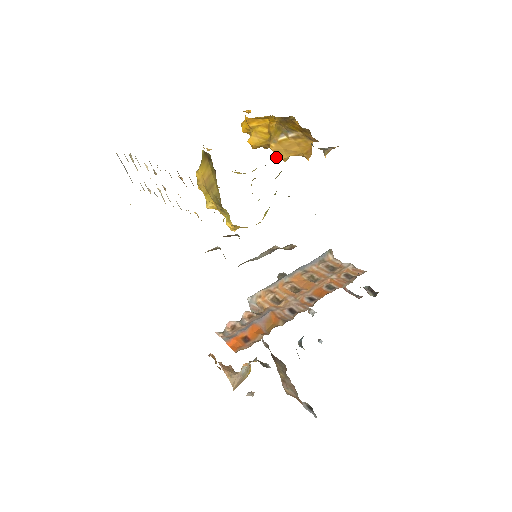
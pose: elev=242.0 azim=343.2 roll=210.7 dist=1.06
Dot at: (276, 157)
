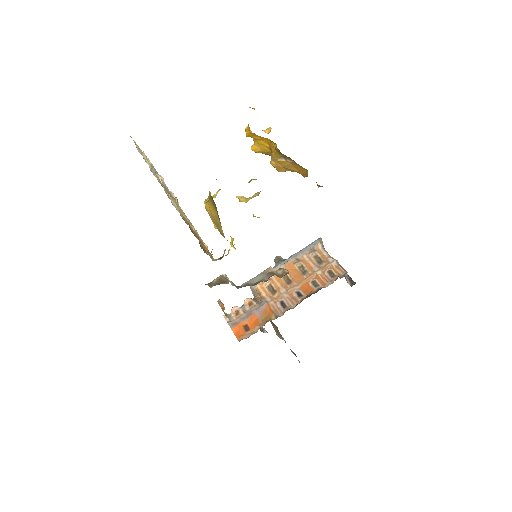
Dot at: (276, 169)
